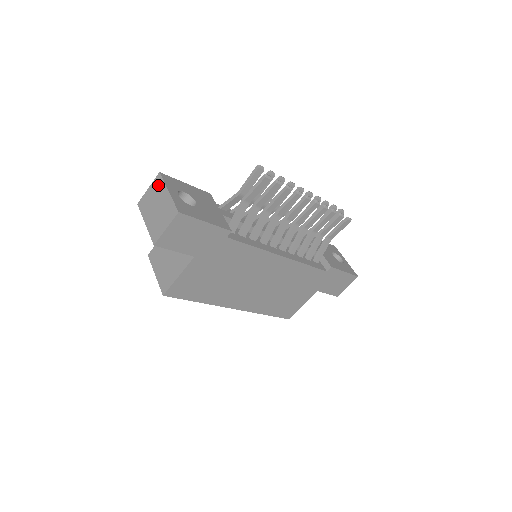
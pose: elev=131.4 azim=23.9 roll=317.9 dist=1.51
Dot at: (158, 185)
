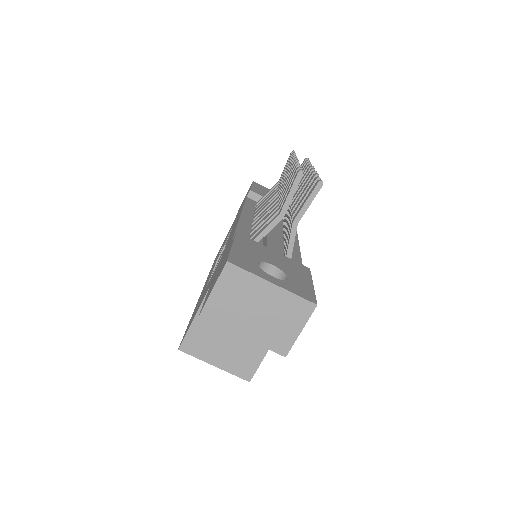
Dot at: (238, 280)
